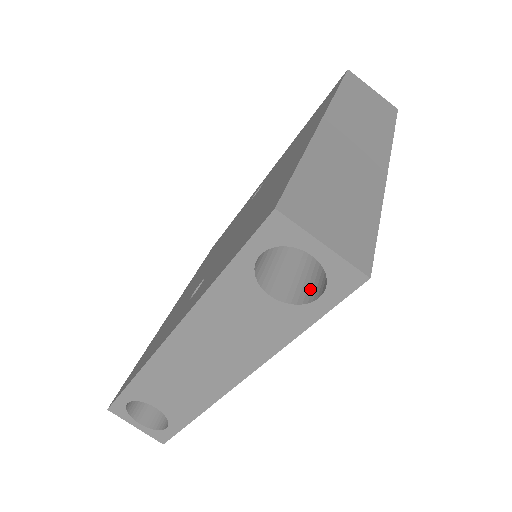
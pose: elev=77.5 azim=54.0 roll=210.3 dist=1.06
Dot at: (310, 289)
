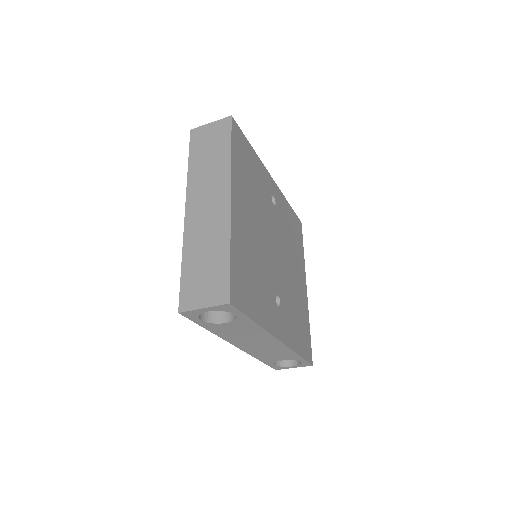
Dot at: occluded
